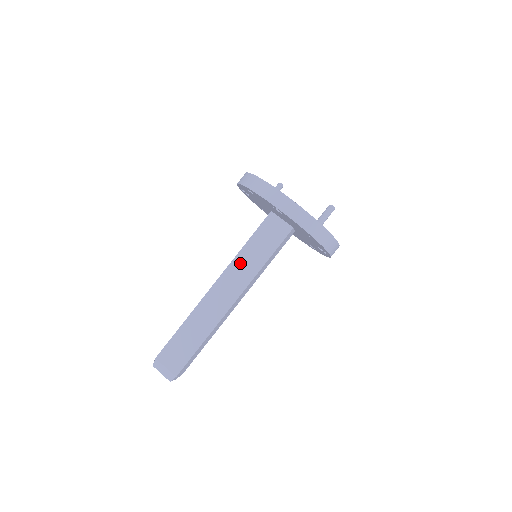
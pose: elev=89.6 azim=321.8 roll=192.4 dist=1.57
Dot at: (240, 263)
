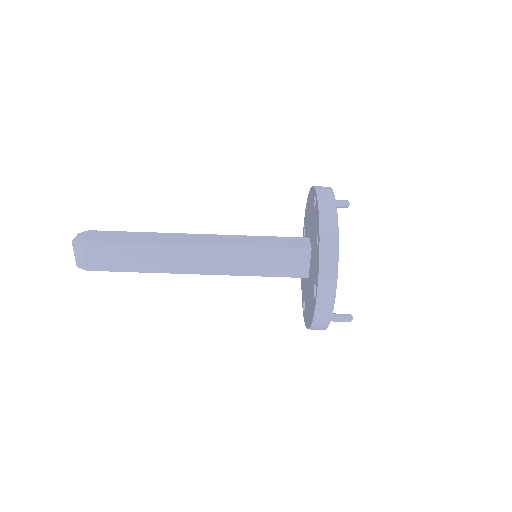
Dot at: (237, 255)
